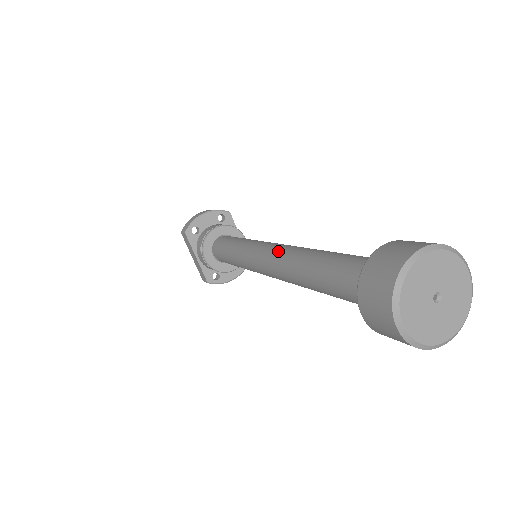
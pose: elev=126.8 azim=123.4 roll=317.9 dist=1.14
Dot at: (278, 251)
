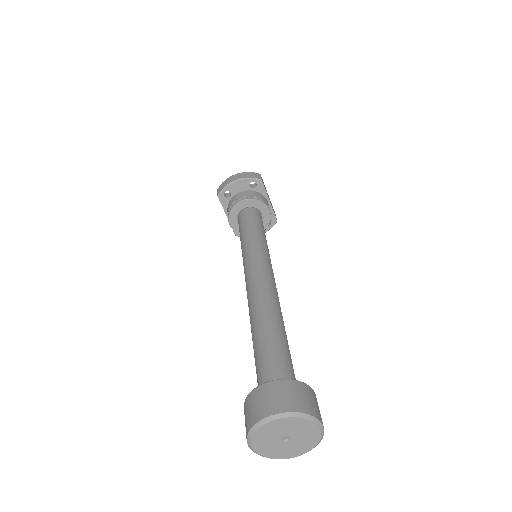
Dot at: (252, 287)
